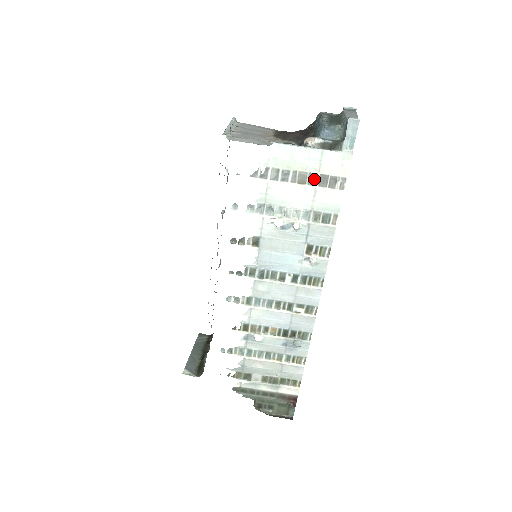
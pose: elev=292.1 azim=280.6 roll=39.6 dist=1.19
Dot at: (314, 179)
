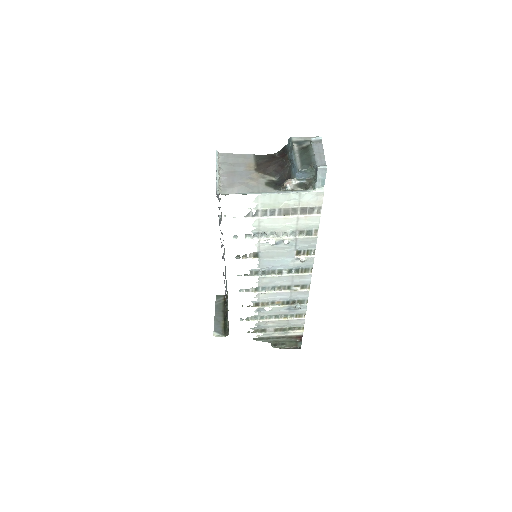
Dot at: (296, 211)
